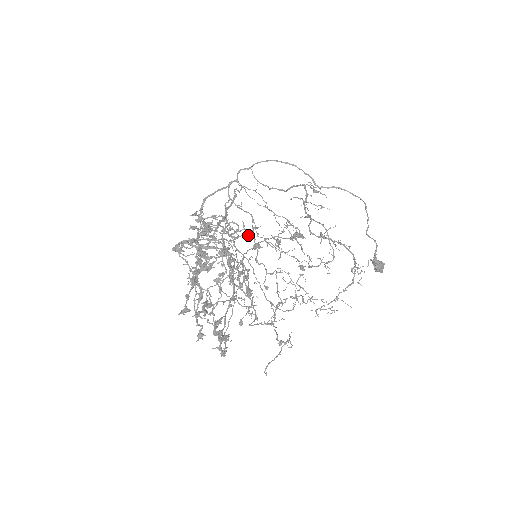
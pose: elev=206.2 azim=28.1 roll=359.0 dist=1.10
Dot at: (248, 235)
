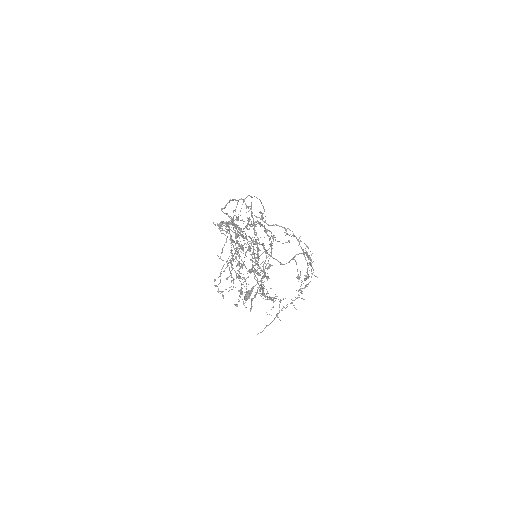
Dot at: (282, 243)
